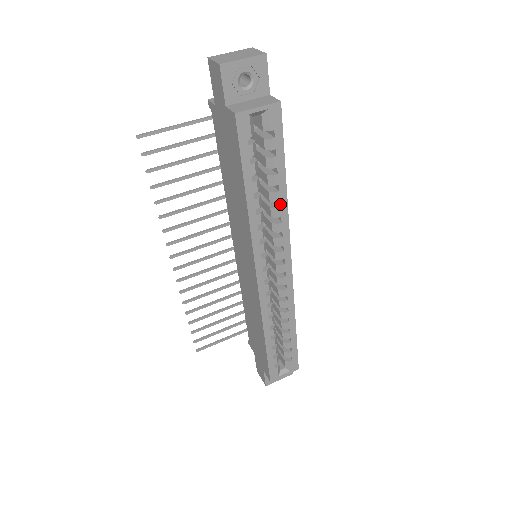
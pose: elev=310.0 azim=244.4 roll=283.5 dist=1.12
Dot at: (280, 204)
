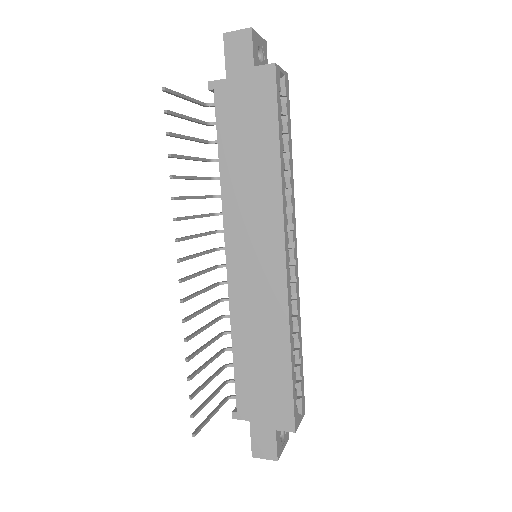
Dot at: (291, 174)
